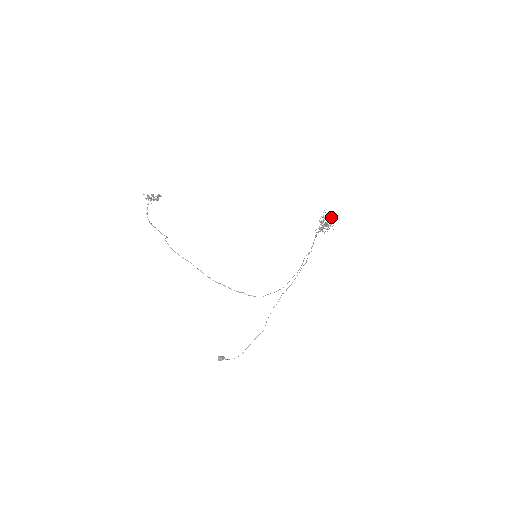
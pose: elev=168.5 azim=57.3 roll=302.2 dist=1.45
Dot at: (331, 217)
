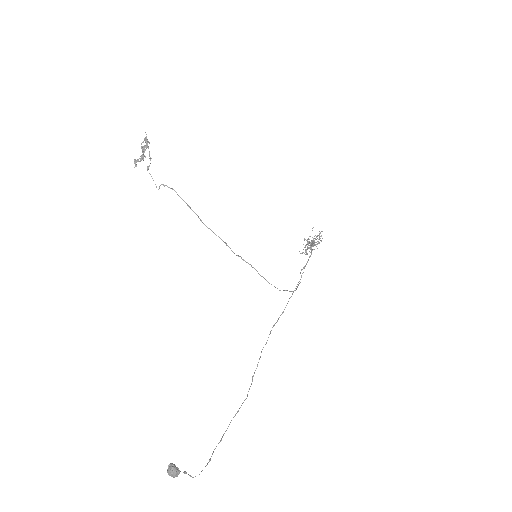
Dot at: occluded
